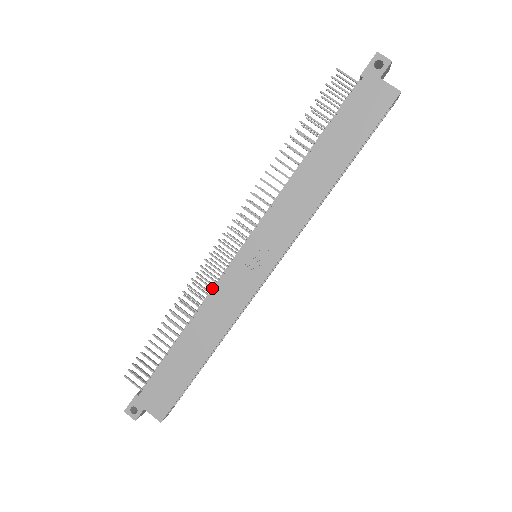
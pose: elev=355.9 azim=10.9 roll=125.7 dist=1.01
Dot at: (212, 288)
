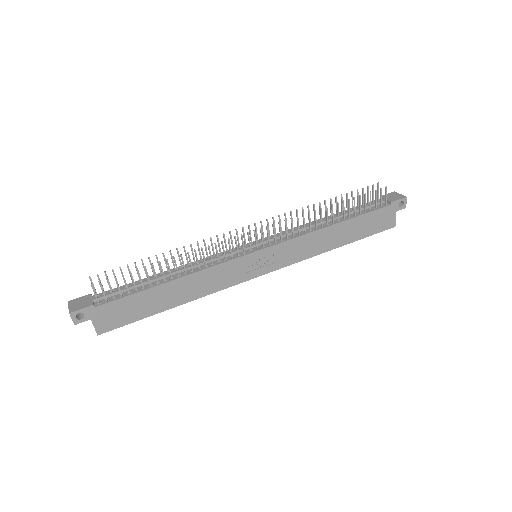
Dot at: (213, 259)
